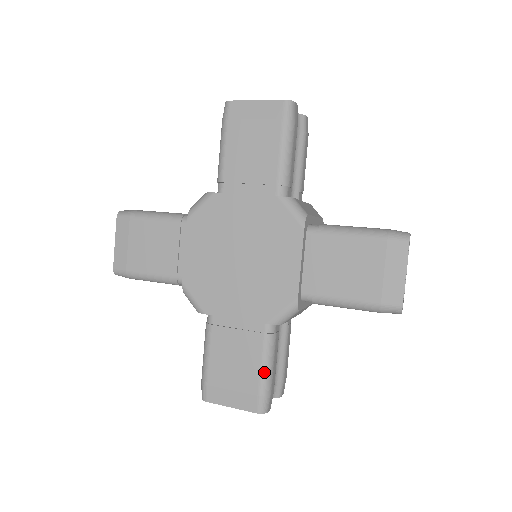
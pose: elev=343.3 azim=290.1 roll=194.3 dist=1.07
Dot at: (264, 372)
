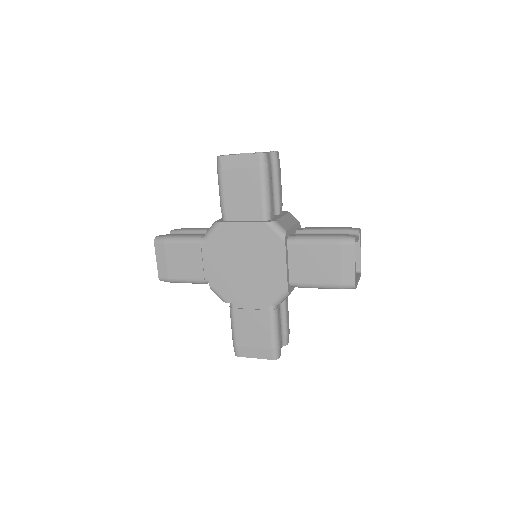
Dot at: (273, 334)
